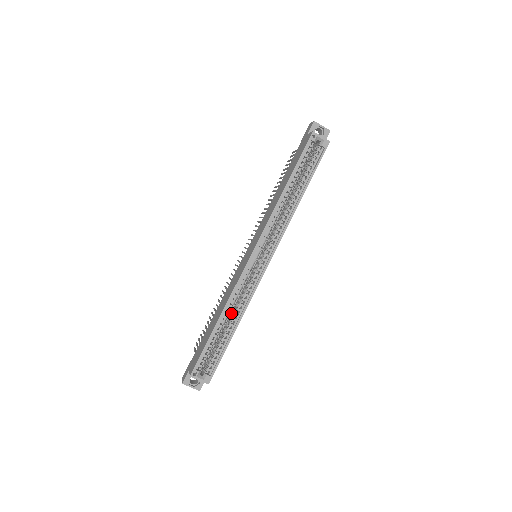
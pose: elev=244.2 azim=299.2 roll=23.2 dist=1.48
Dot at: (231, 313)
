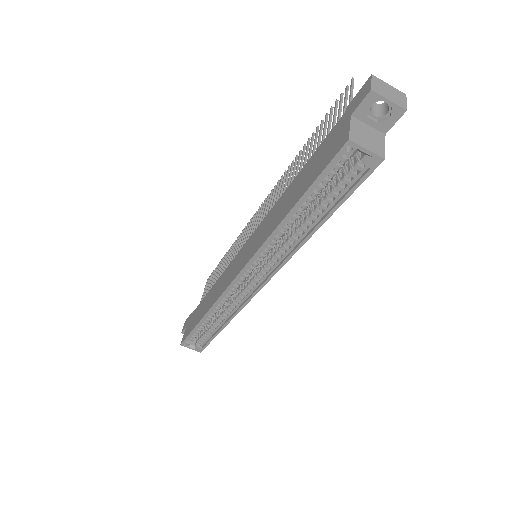
Dot at: (220, 309)
